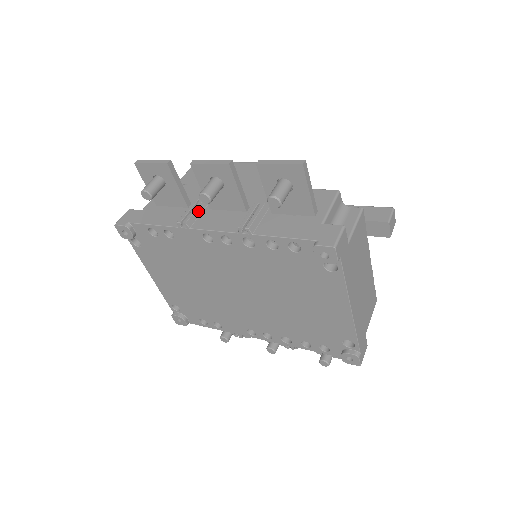
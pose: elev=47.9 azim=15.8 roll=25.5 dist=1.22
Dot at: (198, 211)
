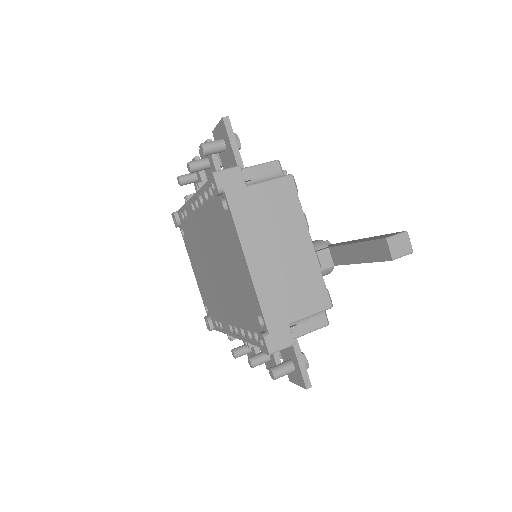
Dot at: occluded
